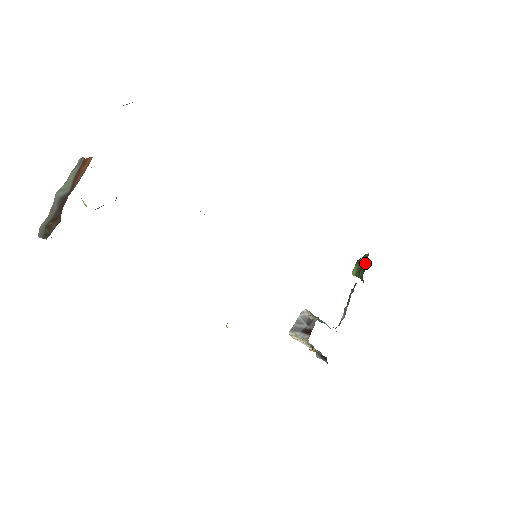
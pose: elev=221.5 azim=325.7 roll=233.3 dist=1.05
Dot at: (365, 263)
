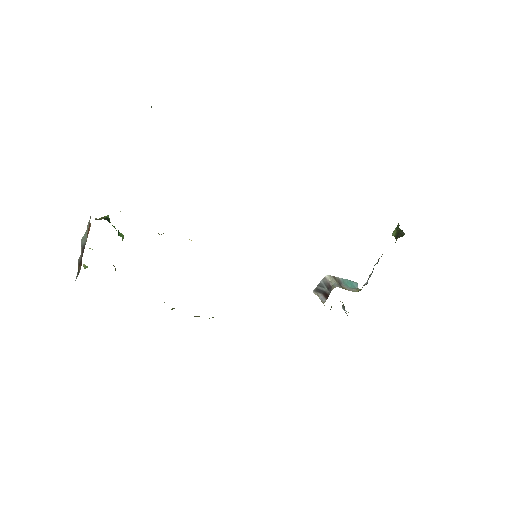
Dot at: occluded
